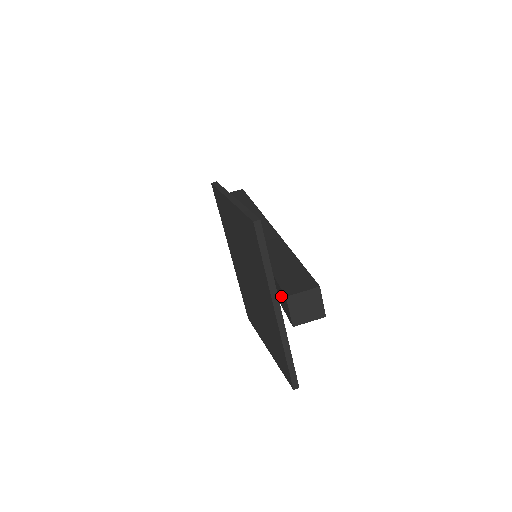
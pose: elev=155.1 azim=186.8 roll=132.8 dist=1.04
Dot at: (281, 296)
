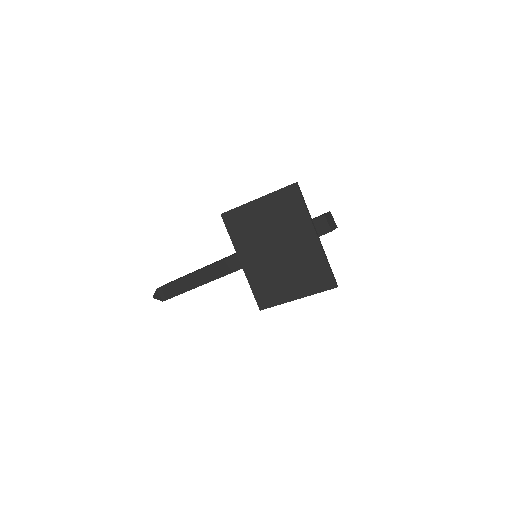
Dot at: occluded
